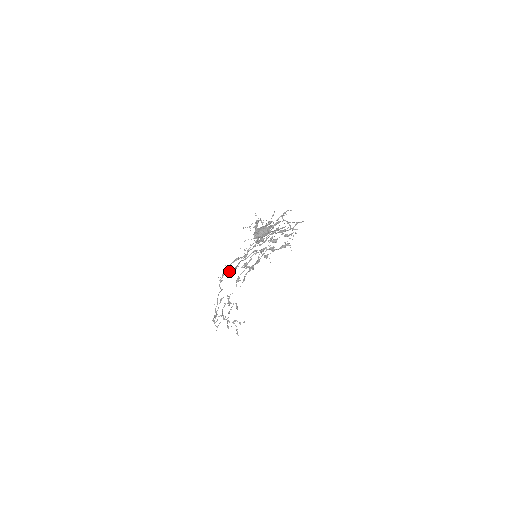
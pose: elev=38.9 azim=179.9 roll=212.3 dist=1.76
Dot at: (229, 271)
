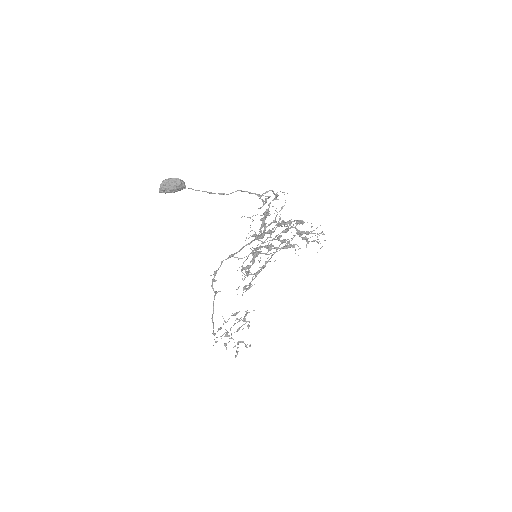
Dot at: occluded
